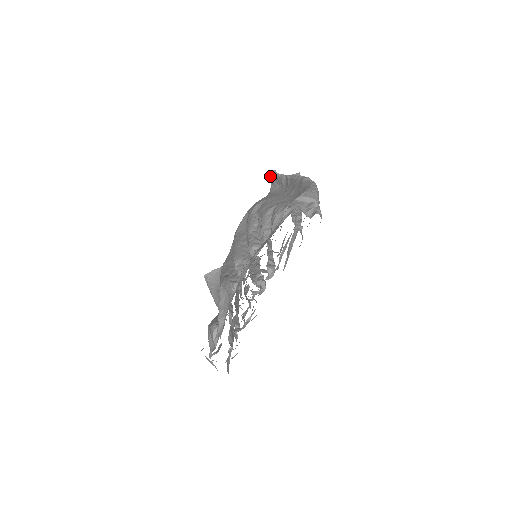
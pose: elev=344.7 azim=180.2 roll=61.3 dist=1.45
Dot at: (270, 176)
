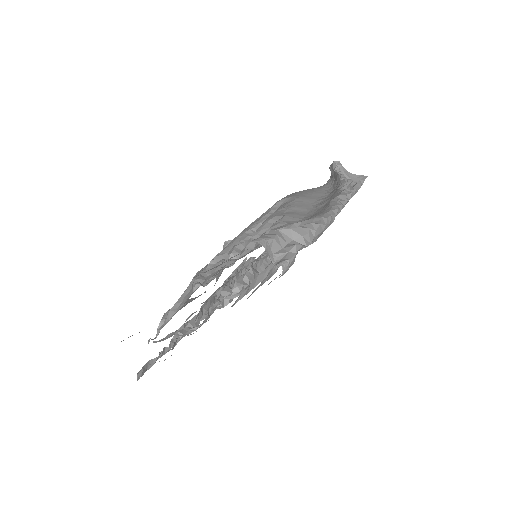
Dot at: (331, 166)
